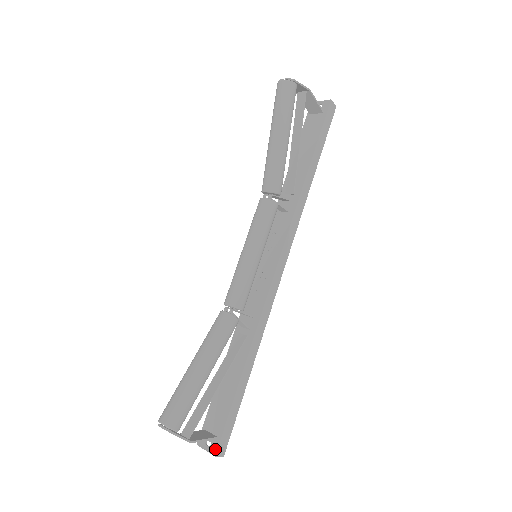
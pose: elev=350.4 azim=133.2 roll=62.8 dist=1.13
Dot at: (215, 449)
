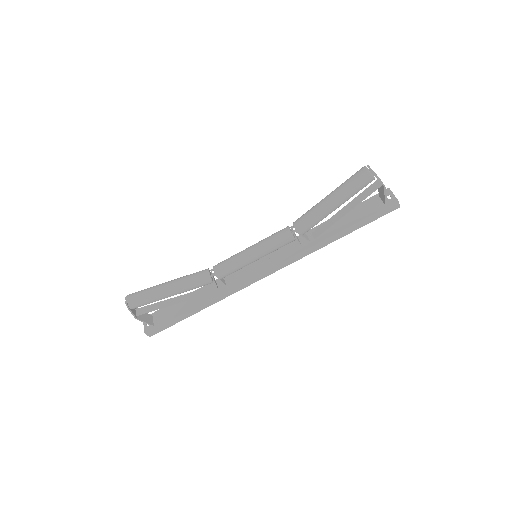
Dot at: (148, 330)
